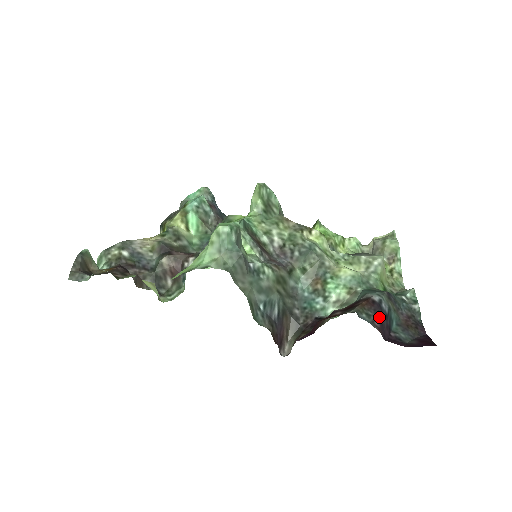
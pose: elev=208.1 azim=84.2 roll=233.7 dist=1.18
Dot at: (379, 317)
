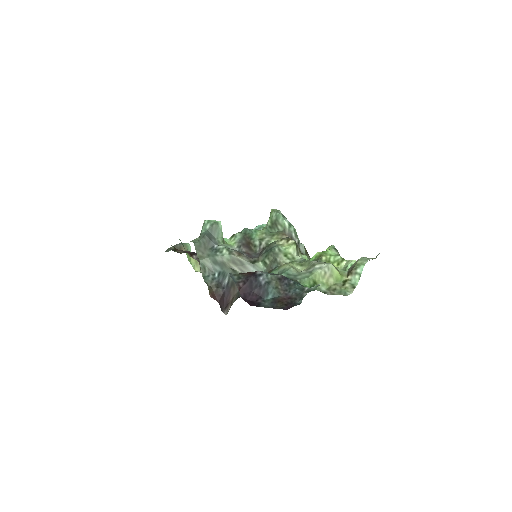
Dot at: (248, 282)
